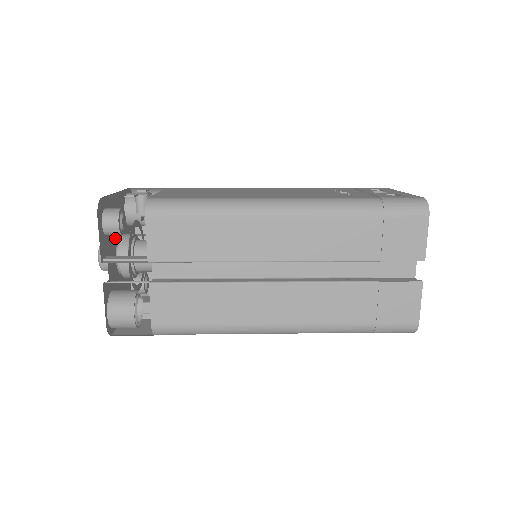
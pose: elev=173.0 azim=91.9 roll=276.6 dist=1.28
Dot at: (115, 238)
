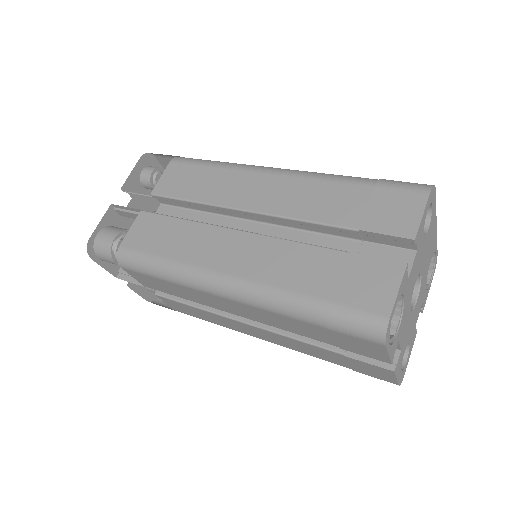
Dot at: occluded
